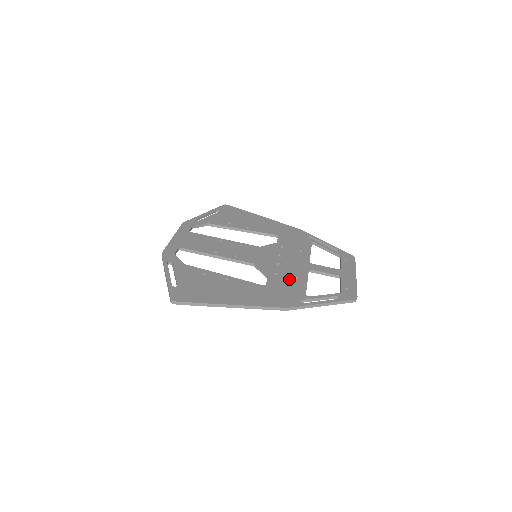
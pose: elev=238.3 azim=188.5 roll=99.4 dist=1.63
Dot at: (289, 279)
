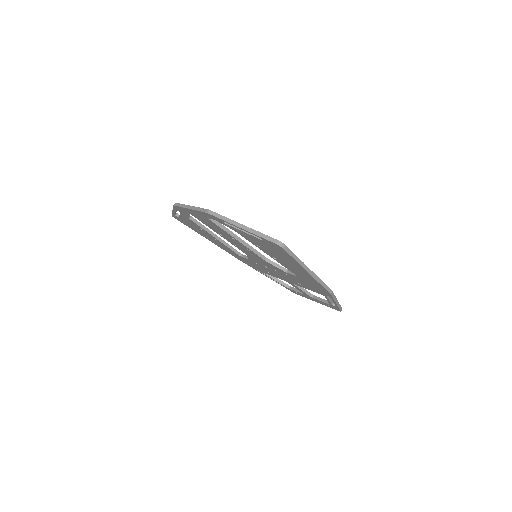
Dot at: occluded
